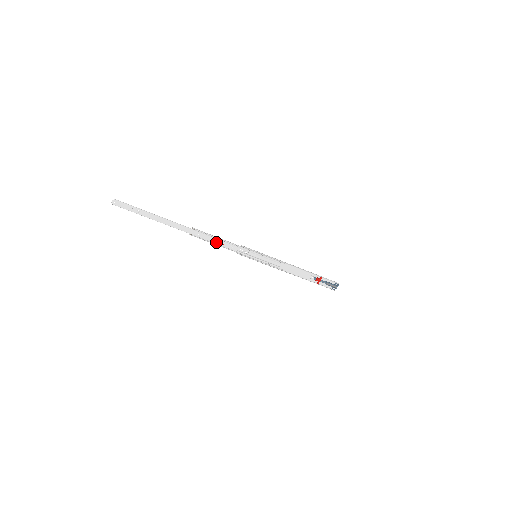
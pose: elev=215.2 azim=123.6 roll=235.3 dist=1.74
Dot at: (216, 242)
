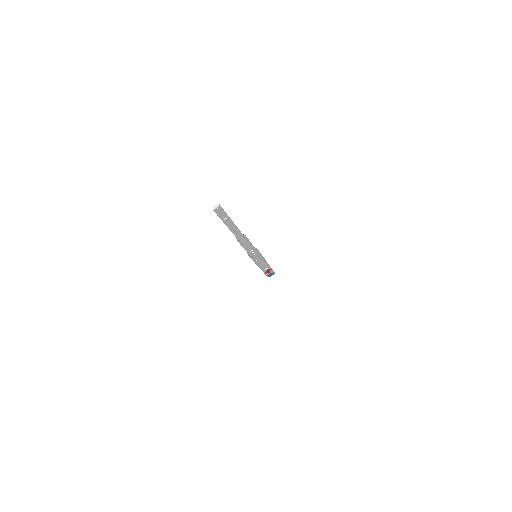
Dot at: (247, 247)
